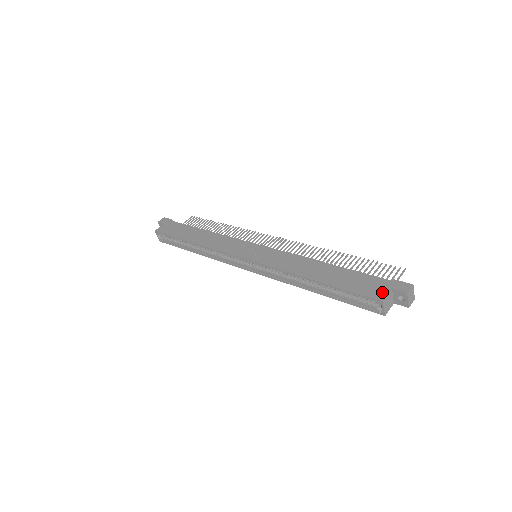
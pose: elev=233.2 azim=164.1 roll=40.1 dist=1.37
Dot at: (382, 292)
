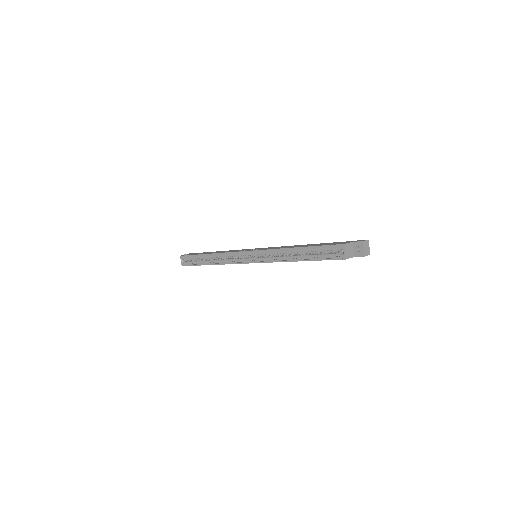
Dot at: occluded
